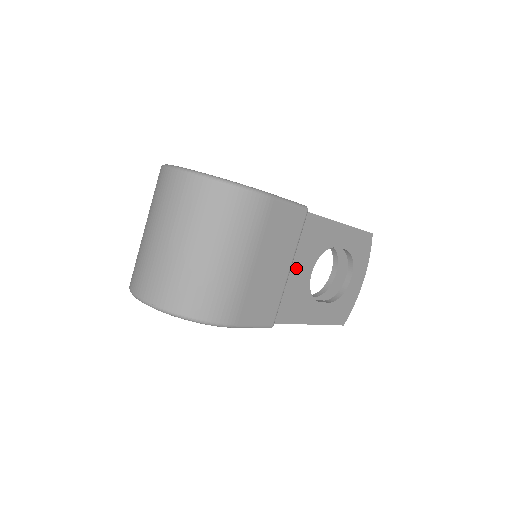
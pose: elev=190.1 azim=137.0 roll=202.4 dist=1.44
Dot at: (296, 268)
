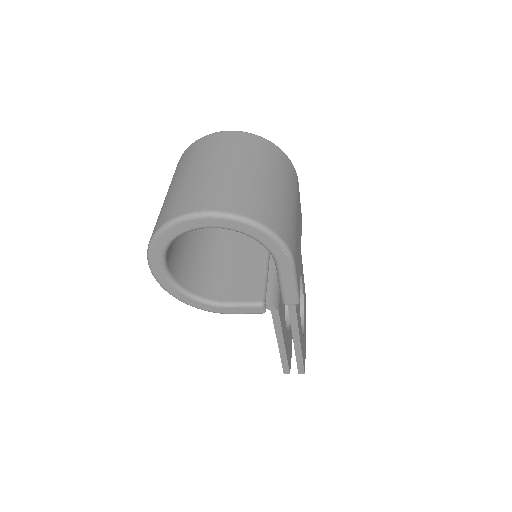
Dot at: occluded
